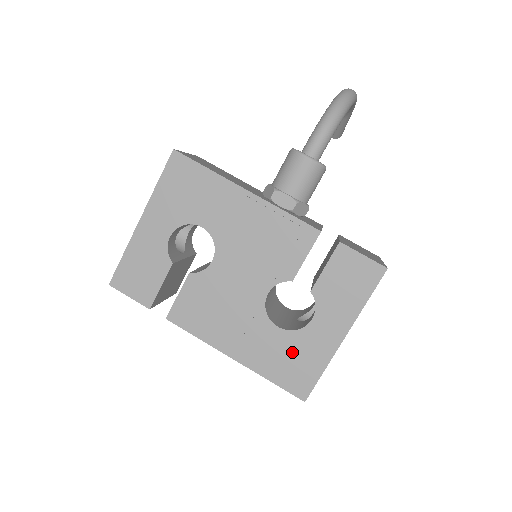
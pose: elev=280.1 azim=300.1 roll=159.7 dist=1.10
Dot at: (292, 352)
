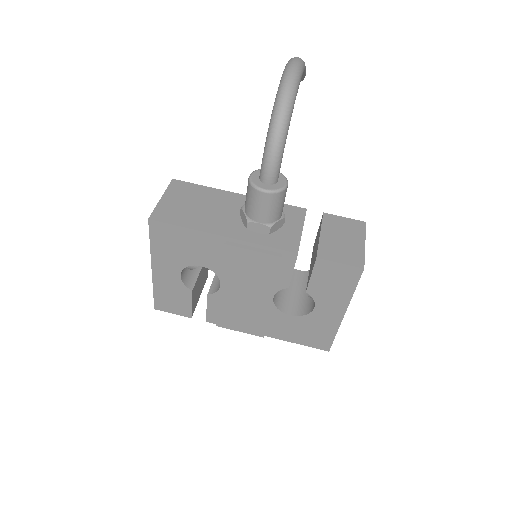
Dot at: (307, 327)
